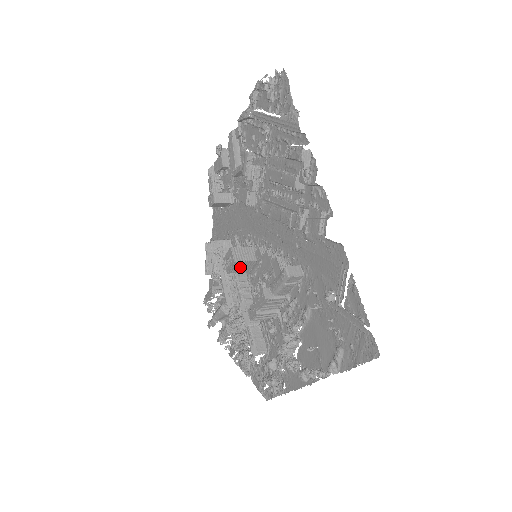
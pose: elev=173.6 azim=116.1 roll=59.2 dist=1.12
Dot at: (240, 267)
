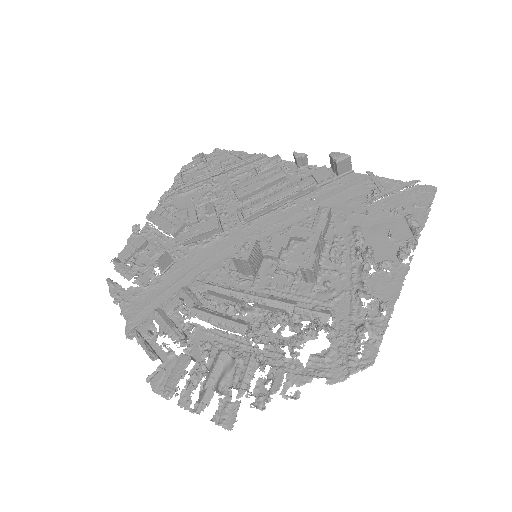
Dot at: (254, 256)
